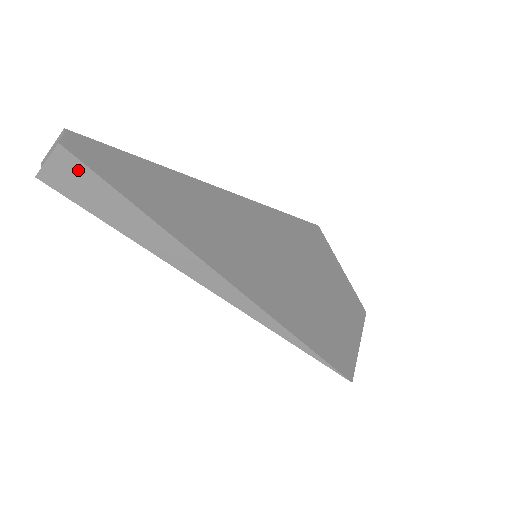
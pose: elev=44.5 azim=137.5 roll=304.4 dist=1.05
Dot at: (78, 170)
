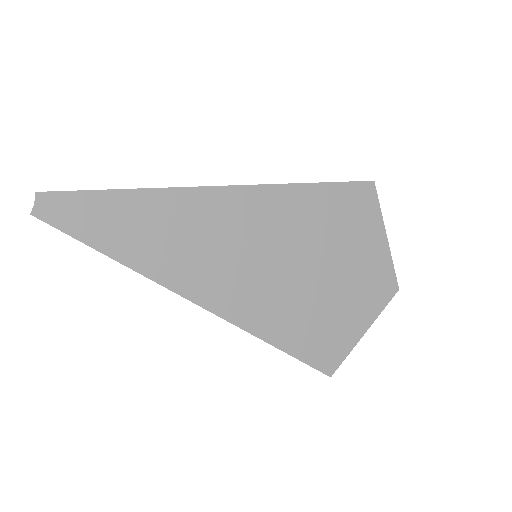
Dot at: (56, 228)
